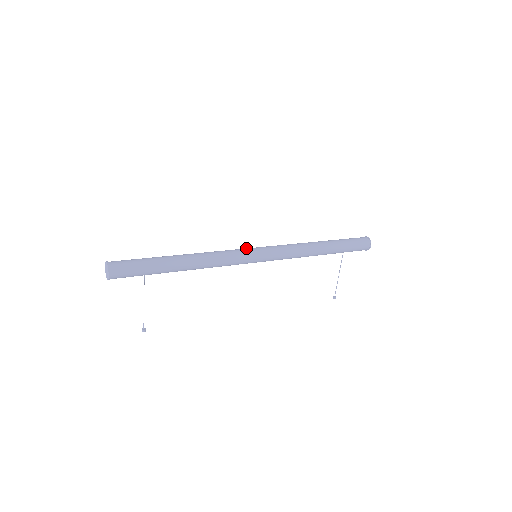
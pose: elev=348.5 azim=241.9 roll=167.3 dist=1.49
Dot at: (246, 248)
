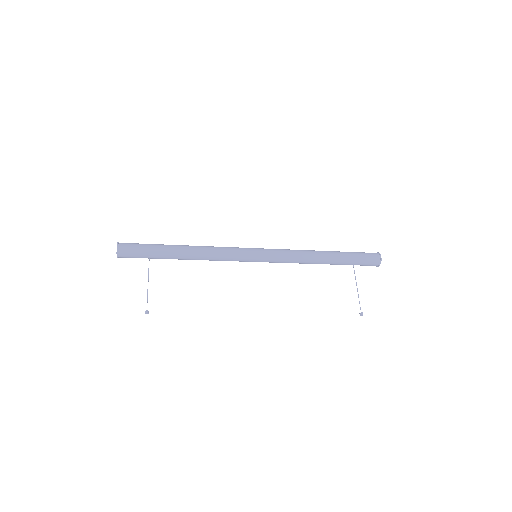
Dot at: occluded
